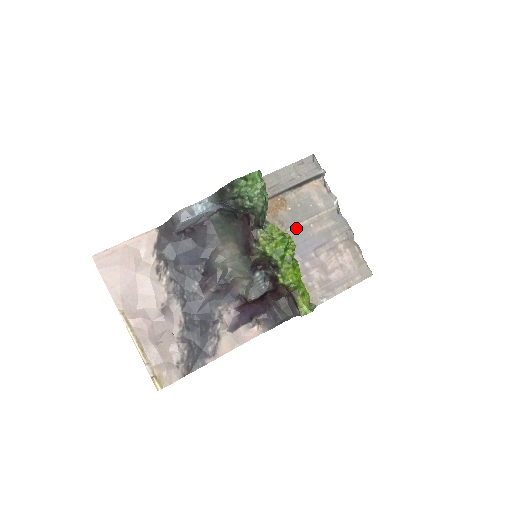
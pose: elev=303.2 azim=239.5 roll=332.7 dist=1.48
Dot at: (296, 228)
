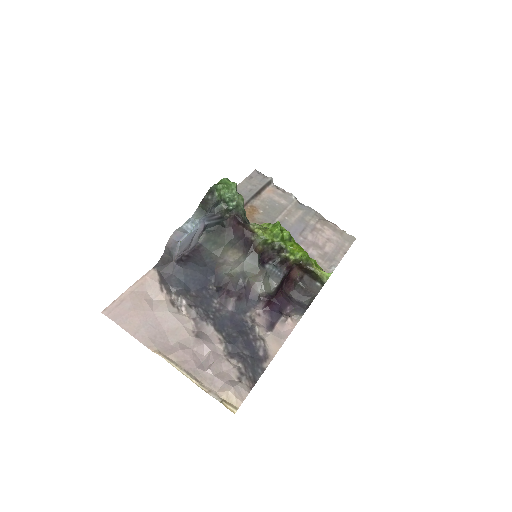
Dot at: occluded
